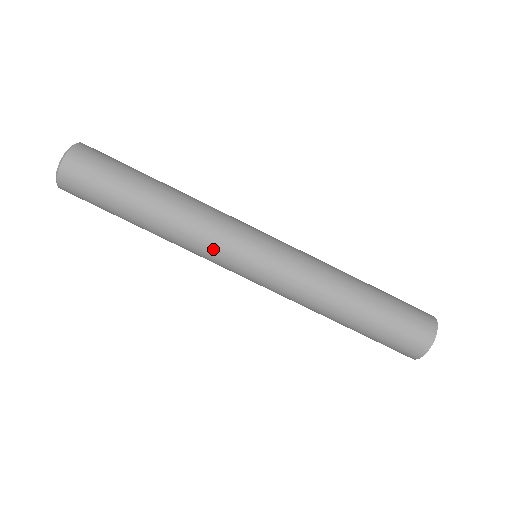
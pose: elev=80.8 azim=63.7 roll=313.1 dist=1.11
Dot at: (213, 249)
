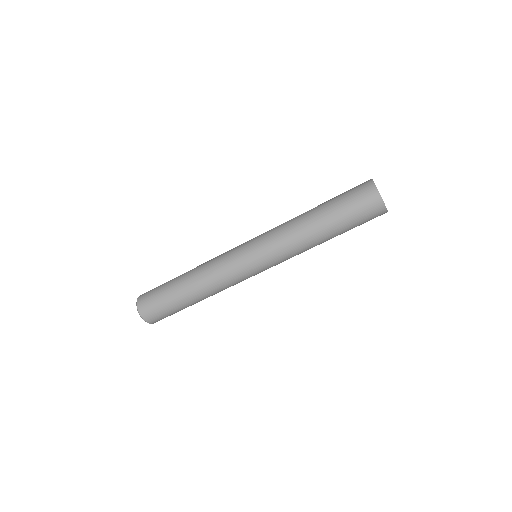
Dot at: (233, 280)
